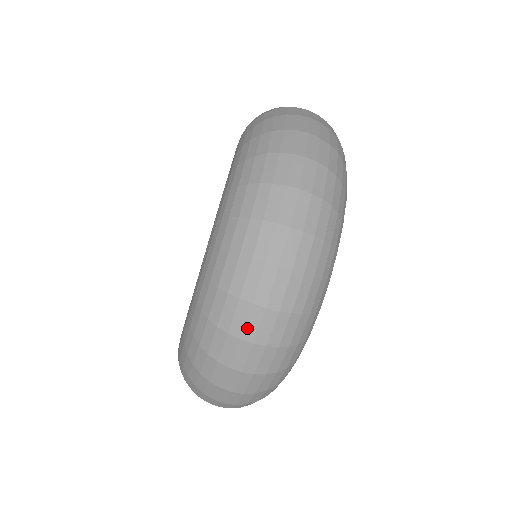
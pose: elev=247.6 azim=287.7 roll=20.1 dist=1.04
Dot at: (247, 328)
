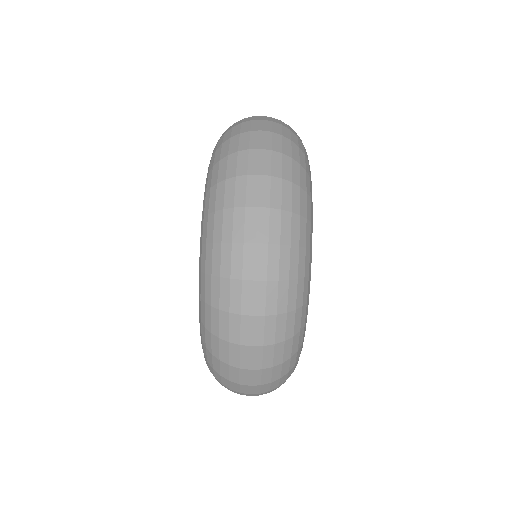
Dot at: (254, 119)
